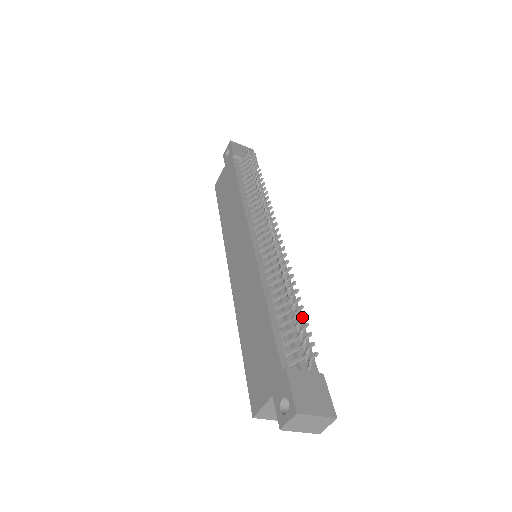
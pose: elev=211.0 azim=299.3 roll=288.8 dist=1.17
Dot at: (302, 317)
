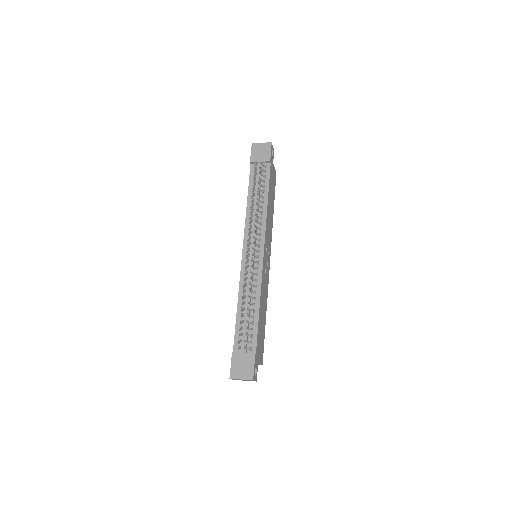
Dot at: (246, 321)
